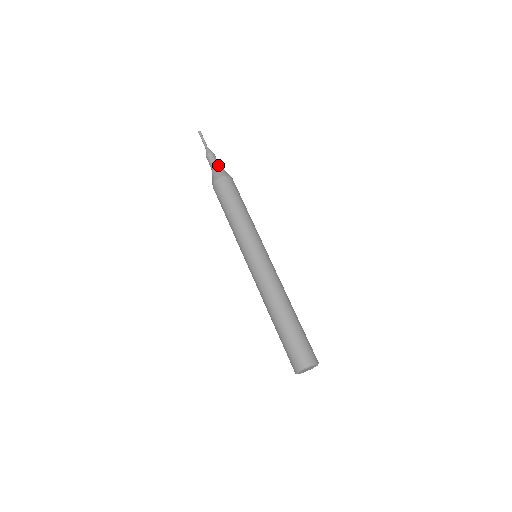
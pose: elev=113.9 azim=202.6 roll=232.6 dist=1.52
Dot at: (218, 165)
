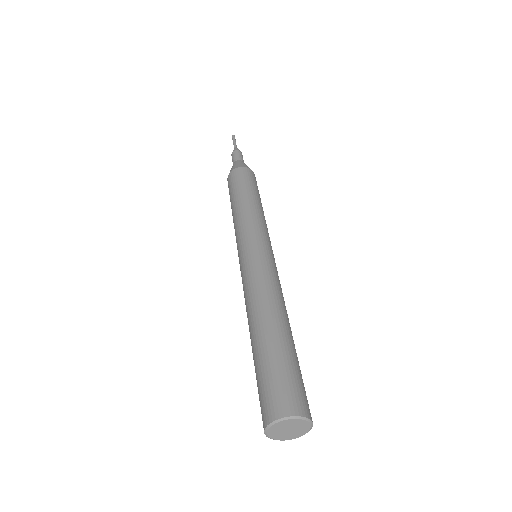
Dot at: occluded
